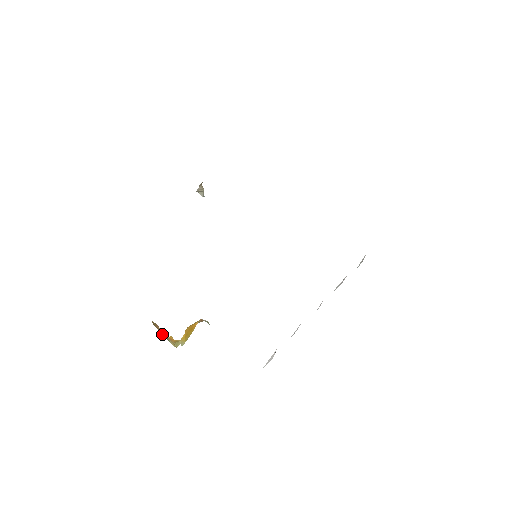
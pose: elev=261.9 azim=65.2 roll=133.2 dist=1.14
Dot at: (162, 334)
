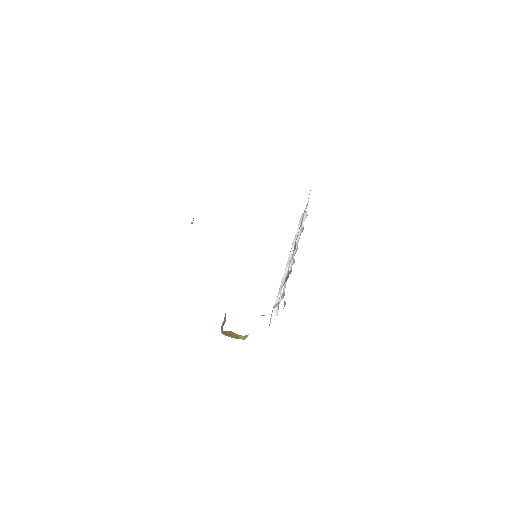
Dot at: occluded
